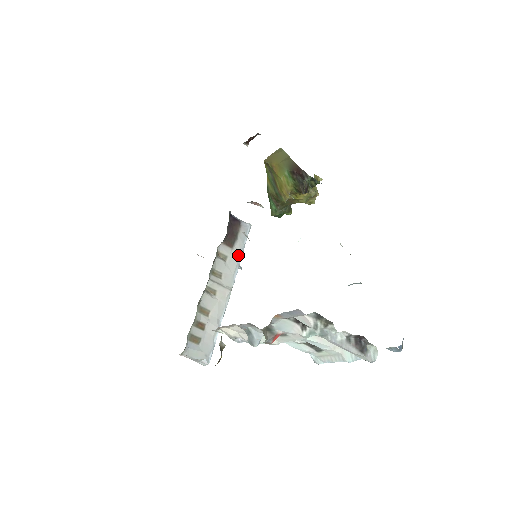
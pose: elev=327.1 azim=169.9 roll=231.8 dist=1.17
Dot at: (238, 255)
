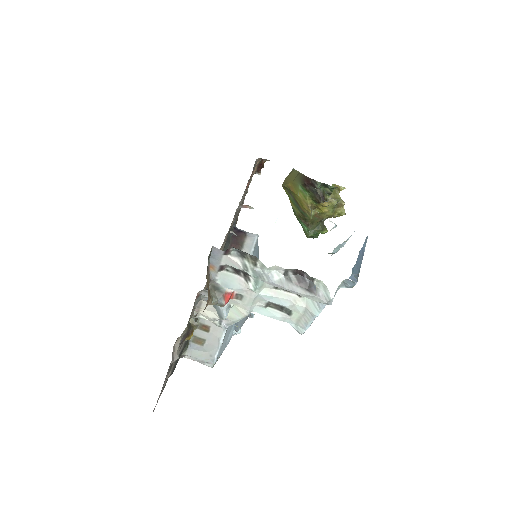
Dot at: occluded
